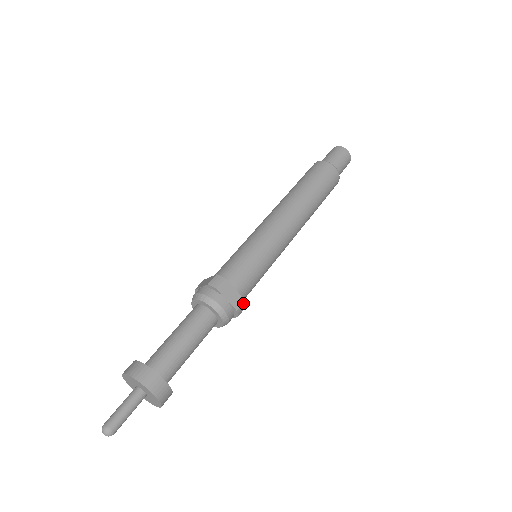
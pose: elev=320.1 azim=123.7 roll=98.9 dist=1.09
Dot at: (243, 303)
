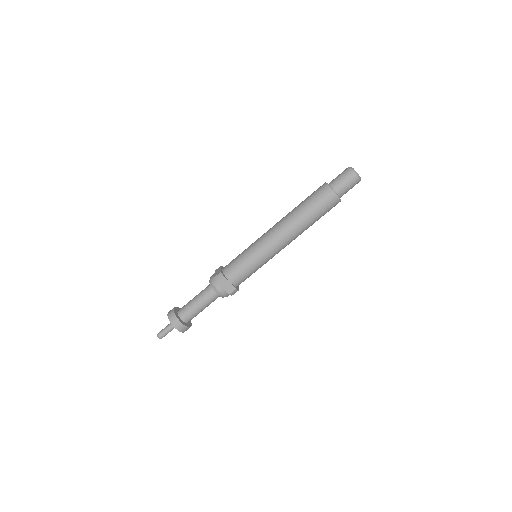
Dot at: (234, 290)
